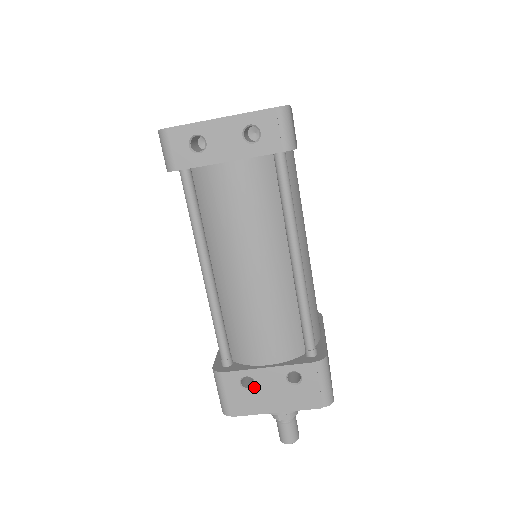
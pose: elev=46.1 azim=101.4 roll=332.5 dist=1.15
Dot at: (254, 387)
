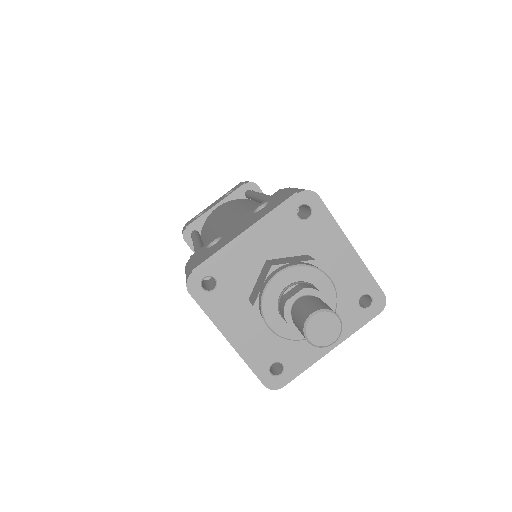
Dot at: (221, 239)
